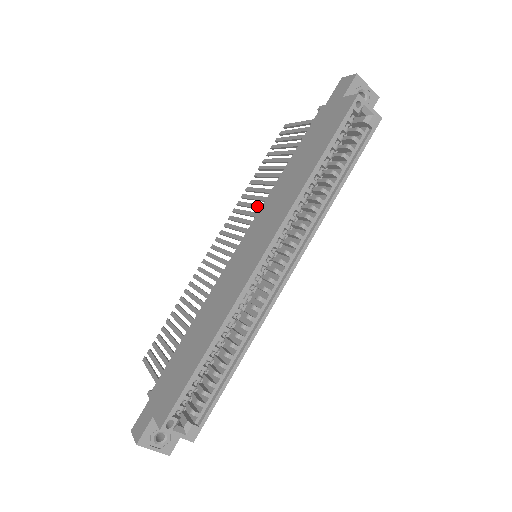
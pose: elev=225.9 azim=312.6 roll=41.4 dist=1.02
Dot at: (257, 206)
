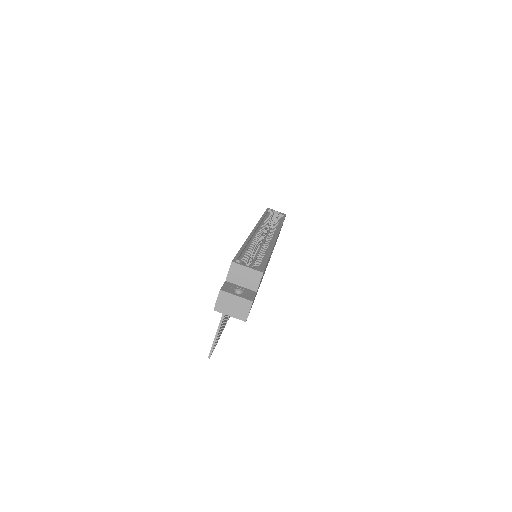
Dot at: occluded
